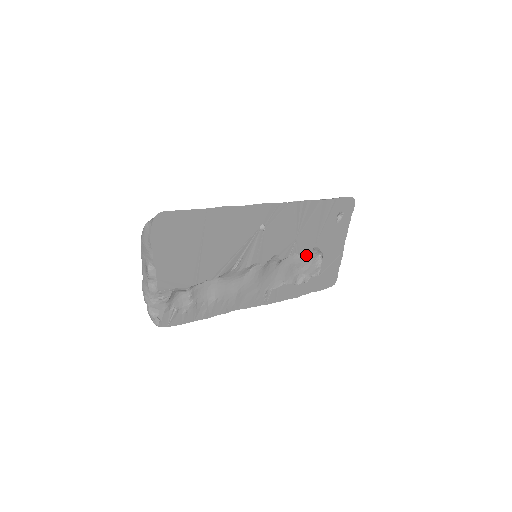
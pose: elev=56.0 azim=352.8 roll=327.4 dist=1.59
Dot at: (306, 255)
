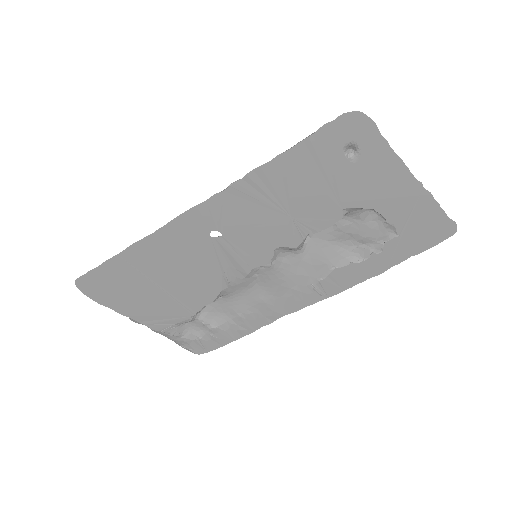
Dot at: (347, 220)
